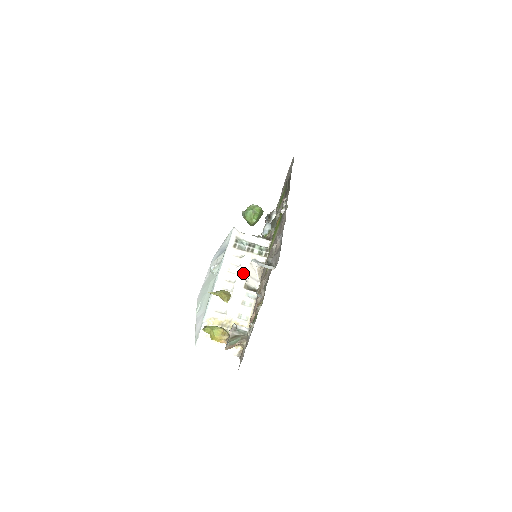
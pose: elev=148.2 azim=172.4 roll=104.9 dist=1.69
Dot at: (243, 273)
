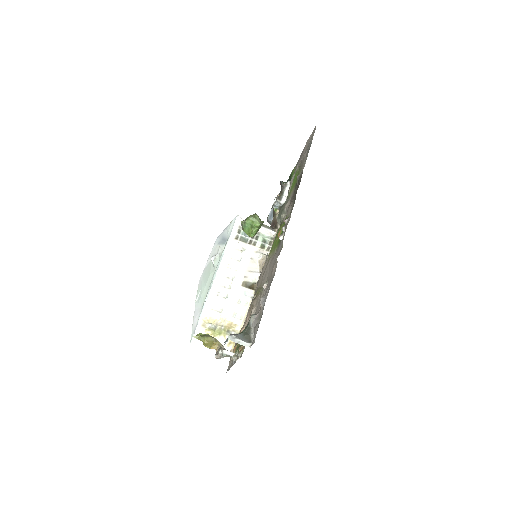
Dot at: (242, 270)
